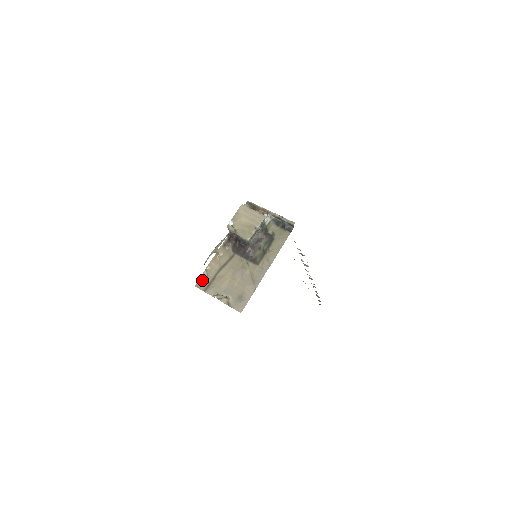
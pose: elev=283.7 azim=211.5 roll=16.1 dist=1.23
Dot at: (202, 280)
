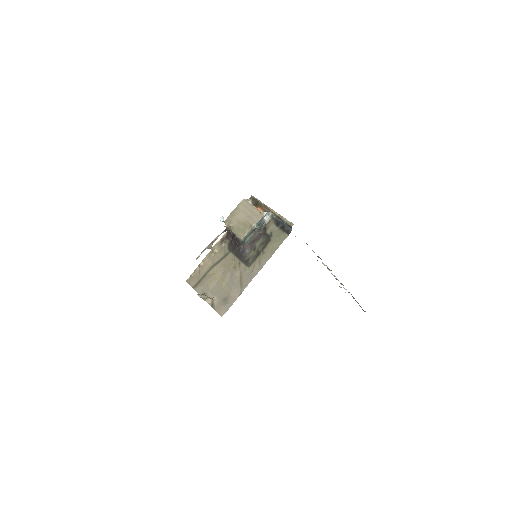
Dot at: (194, 276)
